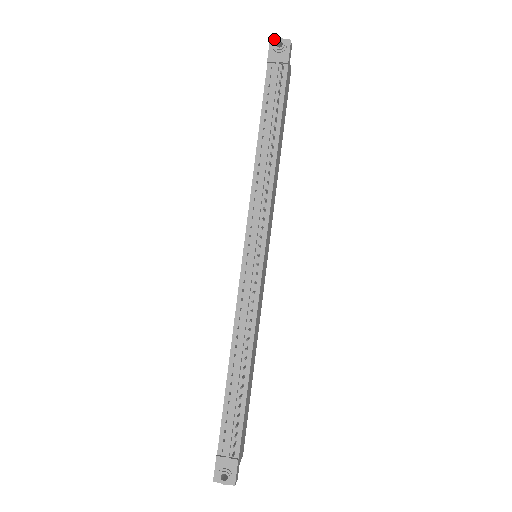
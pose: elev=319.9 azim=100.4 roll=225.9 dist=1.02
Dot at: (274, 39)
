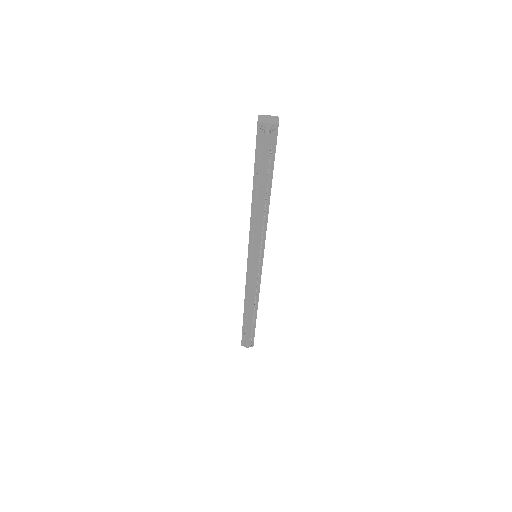
Dot at: (261, 123)
